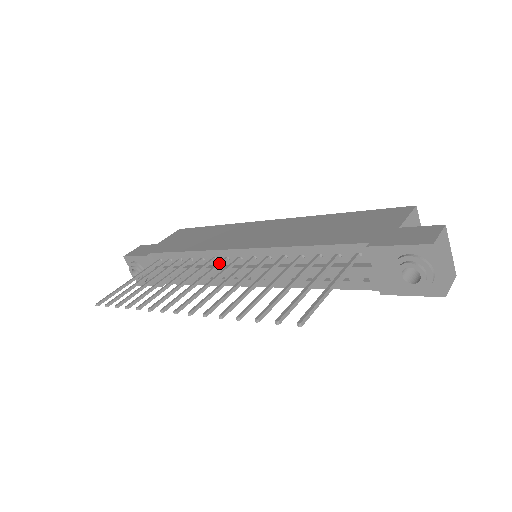
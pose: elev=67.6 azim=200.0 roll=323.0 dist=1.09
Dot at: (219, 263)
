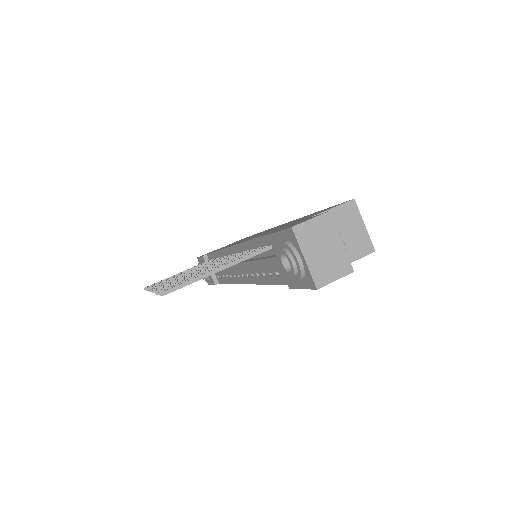
Dot at: (219, 259)
